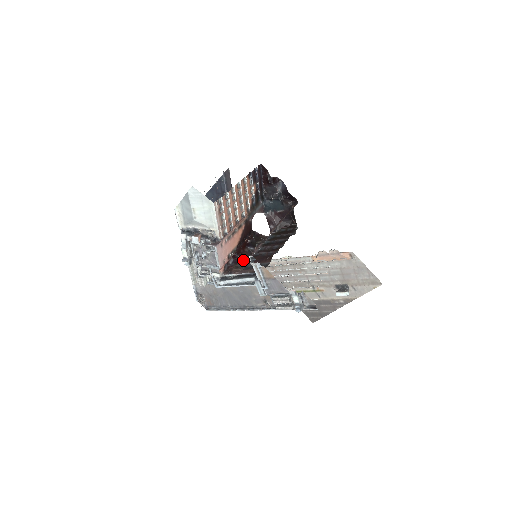
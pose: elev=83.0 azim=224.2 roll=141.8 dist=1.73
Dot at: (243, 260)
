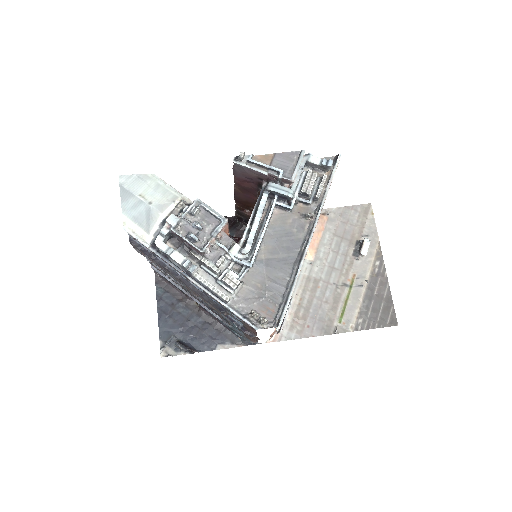
Dot at: occluded
